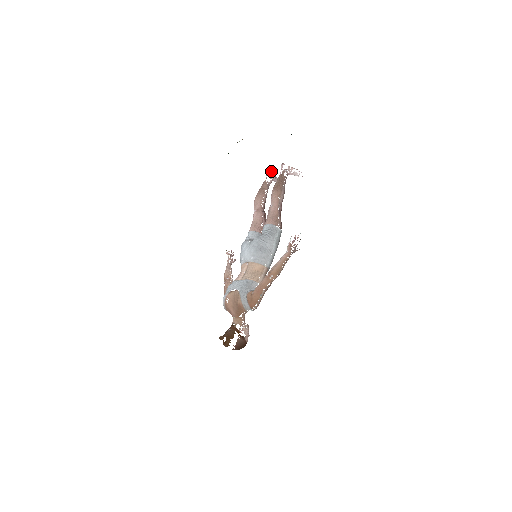
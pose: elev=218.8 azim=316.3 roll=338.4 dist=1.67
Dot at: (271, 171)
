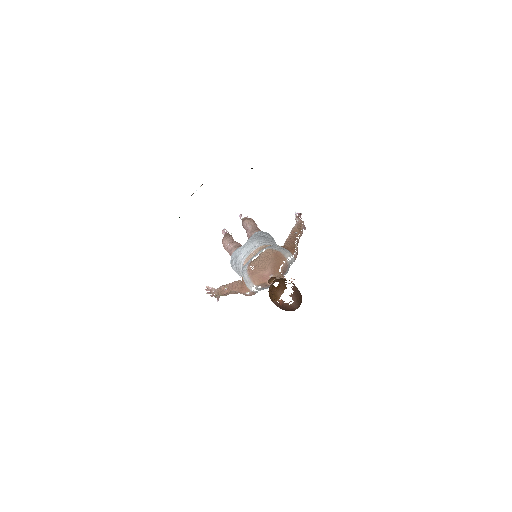
Dot at: (227, 231)
